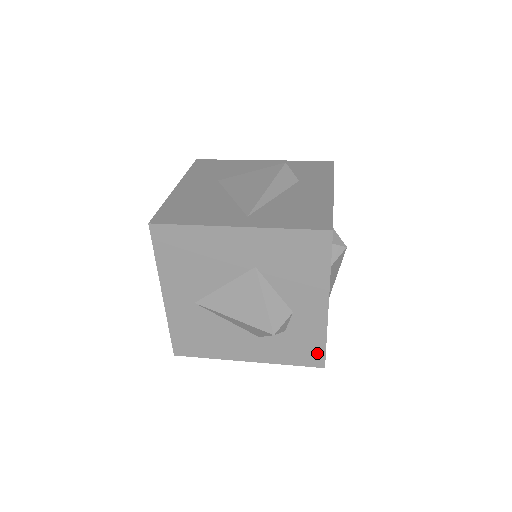
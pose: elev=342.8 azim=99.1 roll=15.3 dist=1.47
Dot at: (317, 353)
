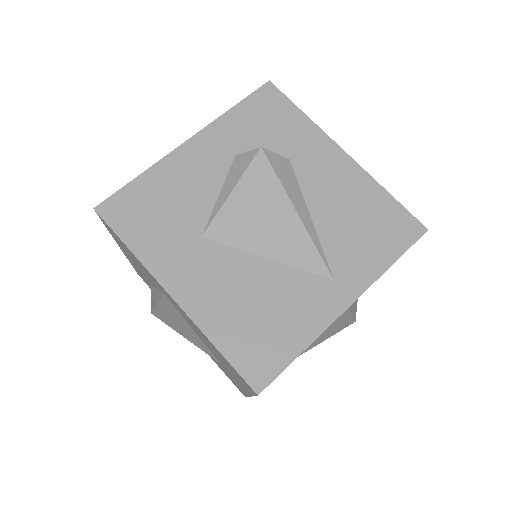
Dot at: occluded
